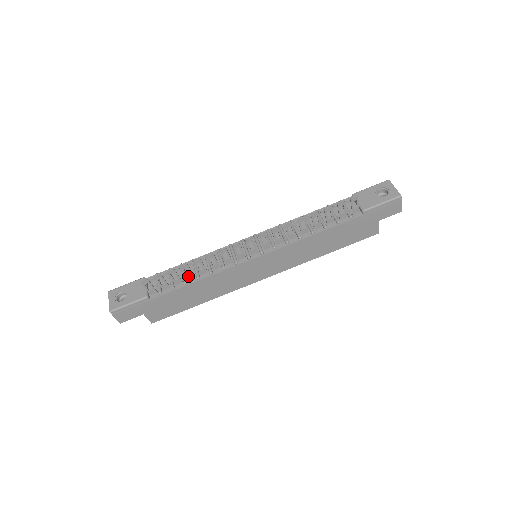
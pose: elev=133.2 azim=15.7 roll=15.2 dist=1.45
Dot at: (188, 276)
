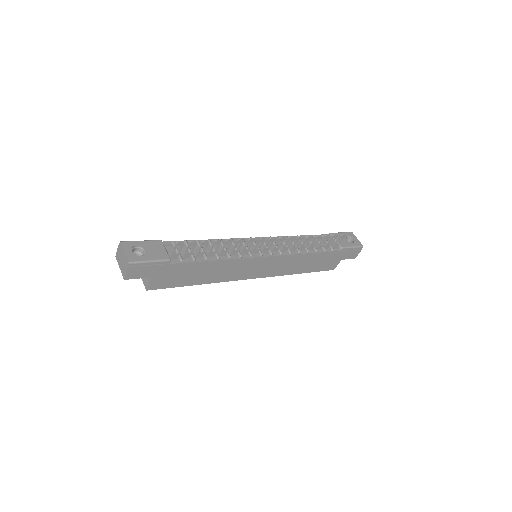
Dot at: (211, 253)
